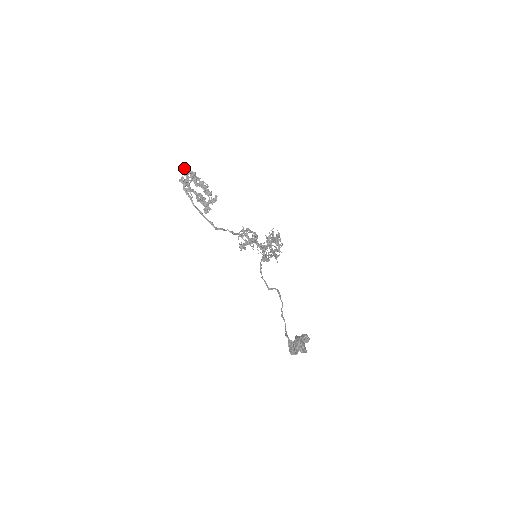
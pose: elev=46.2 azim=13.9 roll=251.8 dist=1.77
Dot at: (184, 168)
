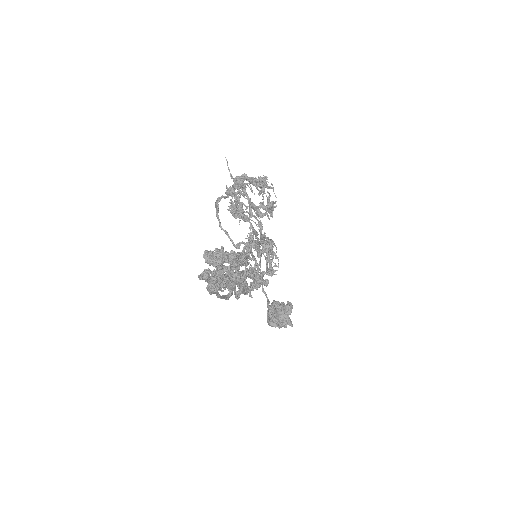
Dot at: (220, 262)
